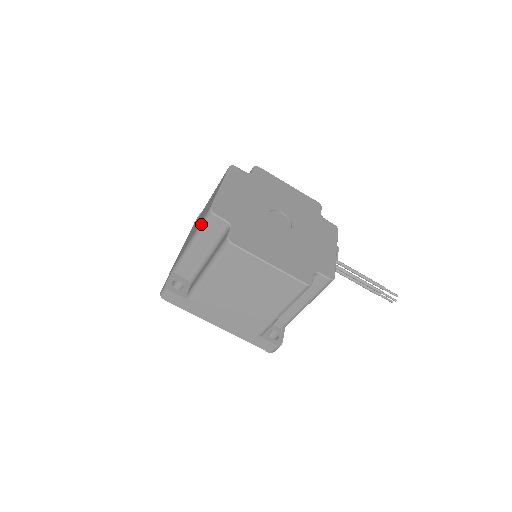
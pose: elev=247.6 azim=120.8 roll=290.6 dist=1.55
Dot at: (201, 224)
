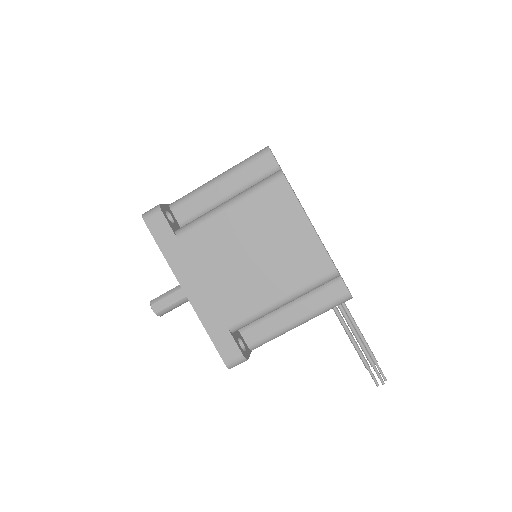
Dot at: (246, 159)
